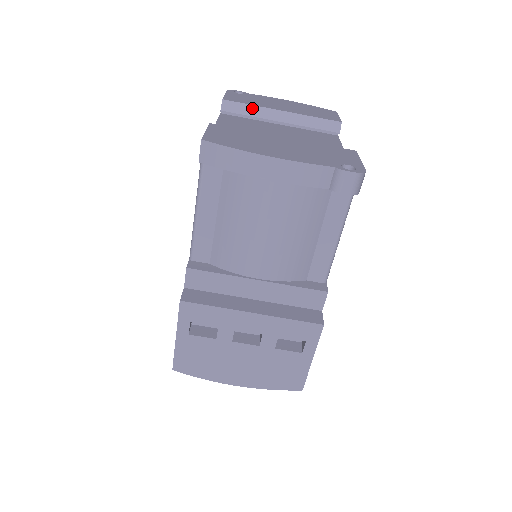
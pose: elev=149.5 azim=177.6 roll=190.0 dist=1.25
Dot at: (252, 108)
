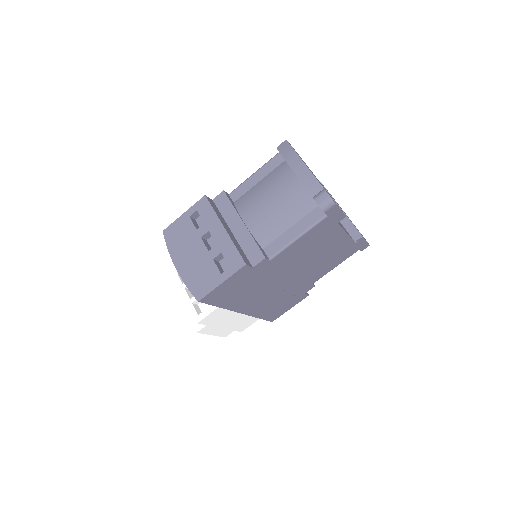
Dot at: occluded
